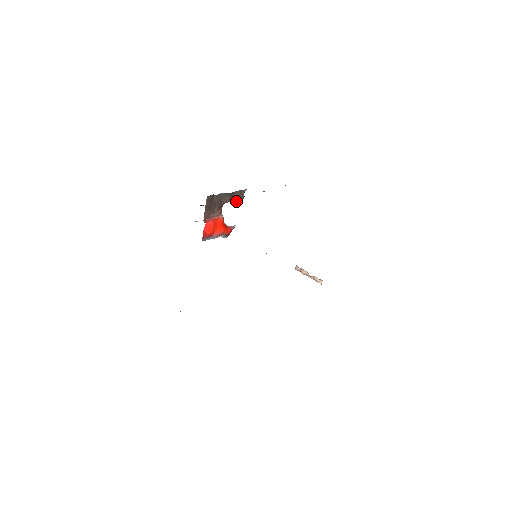
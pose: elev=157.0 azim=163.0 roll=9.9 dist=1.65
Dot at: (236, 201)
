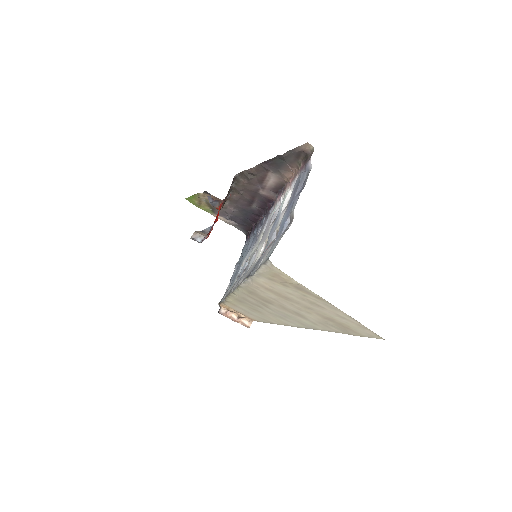
Dot at: (223, 205)
